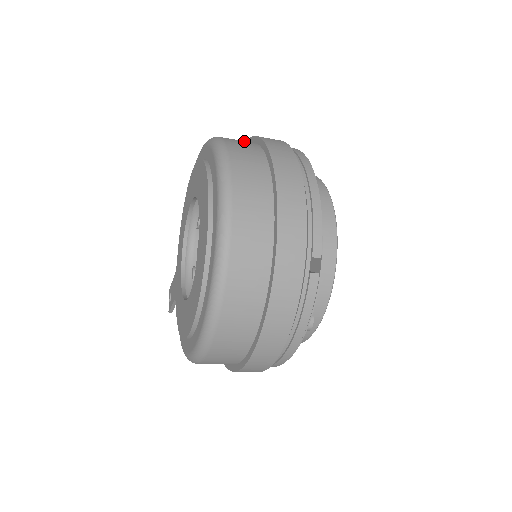
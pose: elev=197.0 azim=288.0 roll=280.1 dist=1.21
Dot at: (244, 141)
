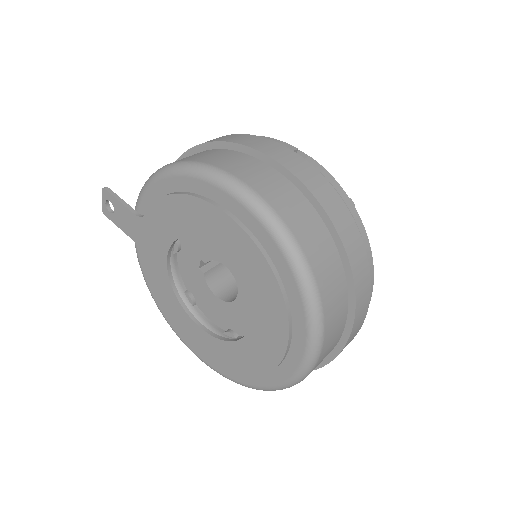
Dot at: (333, 267)
